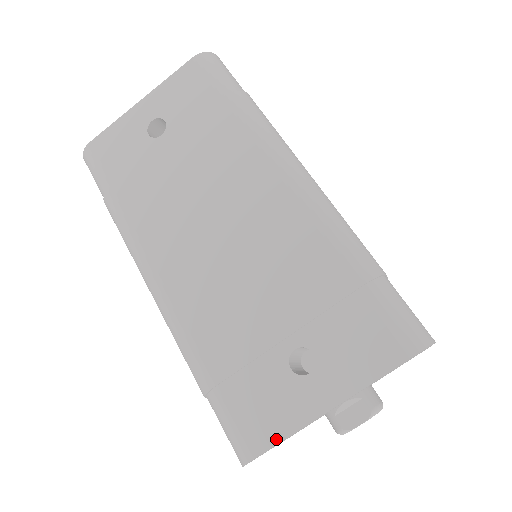
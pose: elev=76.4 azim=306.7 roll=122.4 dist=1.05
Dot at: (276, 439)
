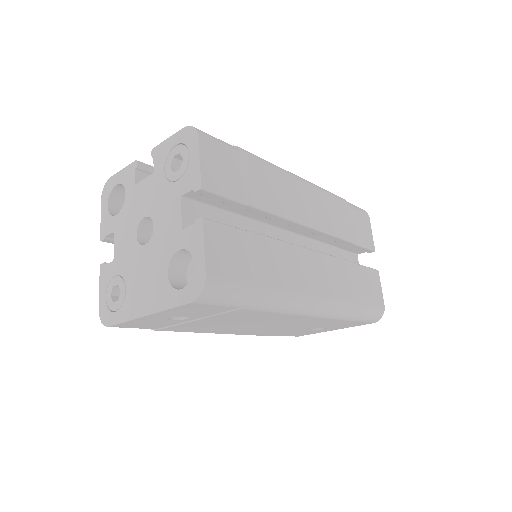
Dot at: occluded
